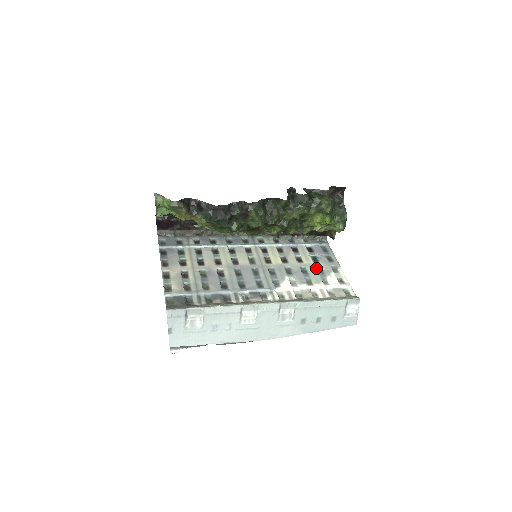
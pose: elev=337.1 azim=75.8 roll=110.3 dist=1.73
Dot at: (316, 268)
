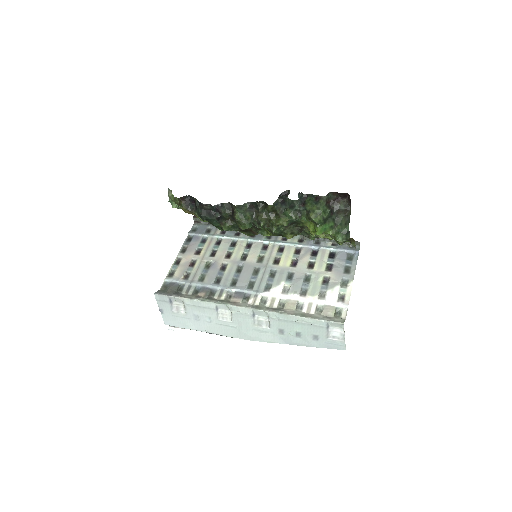
Dot at: (323, 278)
